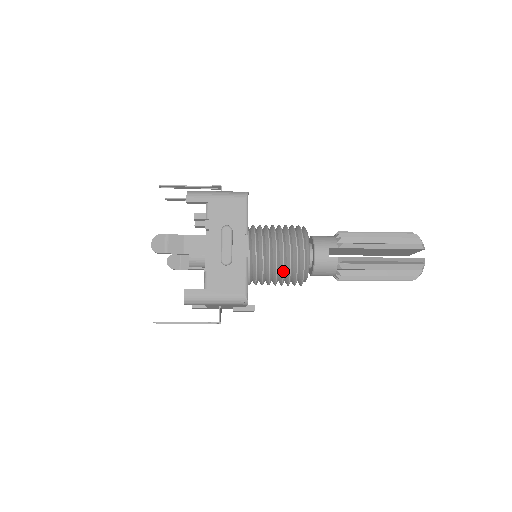
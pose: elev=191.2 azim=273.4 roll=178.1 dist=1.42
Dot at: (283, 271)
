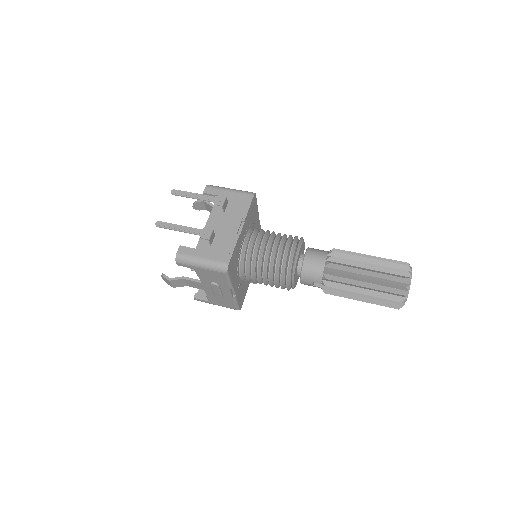
Dot at: (272, 286)
